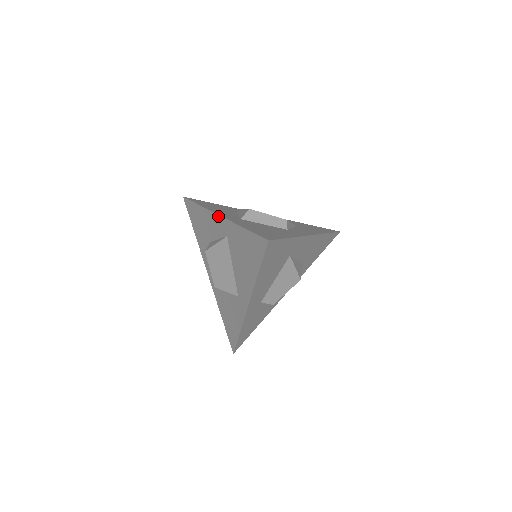
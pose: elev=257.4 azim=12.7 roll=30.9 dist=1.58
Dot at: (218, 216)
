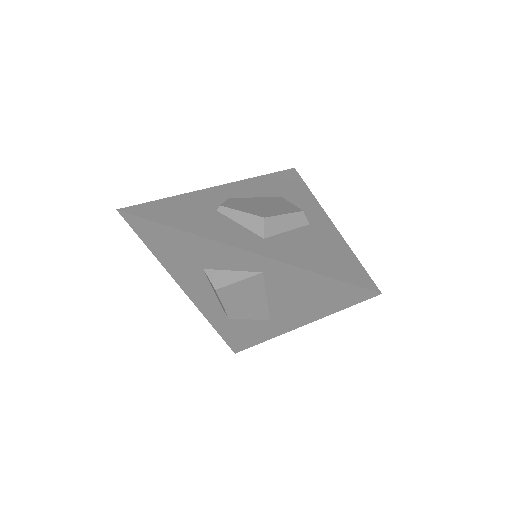
Dot at: (243, 251)
